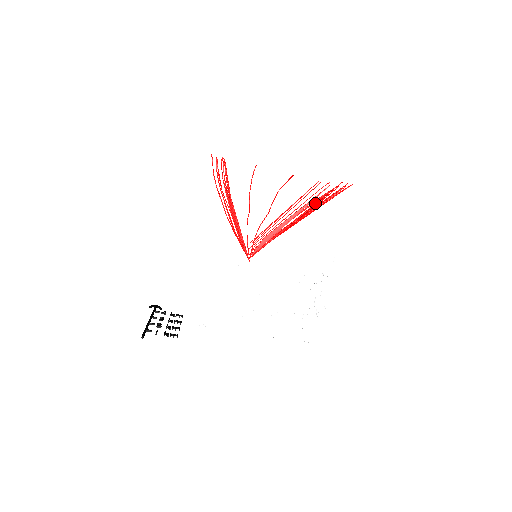
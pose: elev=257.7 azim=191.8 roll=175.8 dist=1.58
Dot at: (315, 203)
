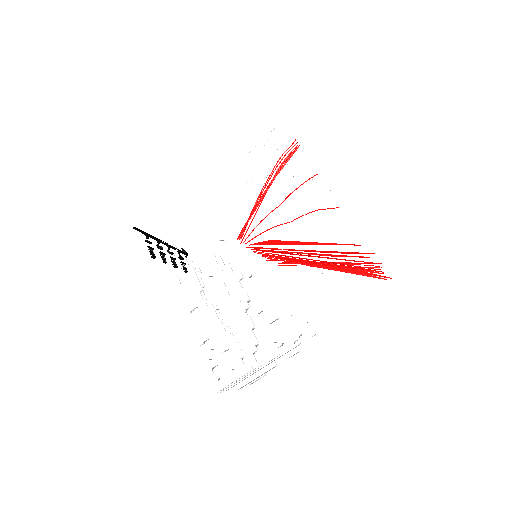
Dot at: (335, 251)
